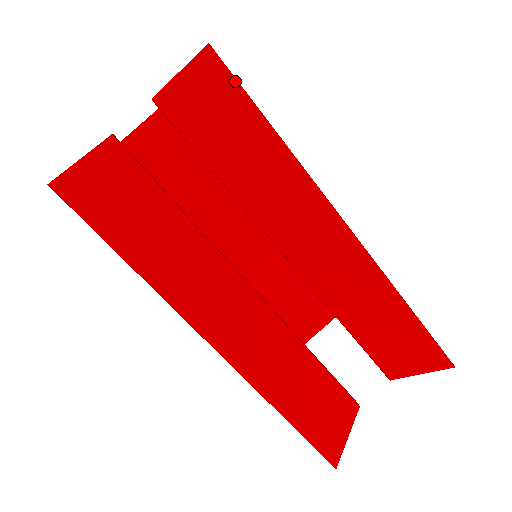
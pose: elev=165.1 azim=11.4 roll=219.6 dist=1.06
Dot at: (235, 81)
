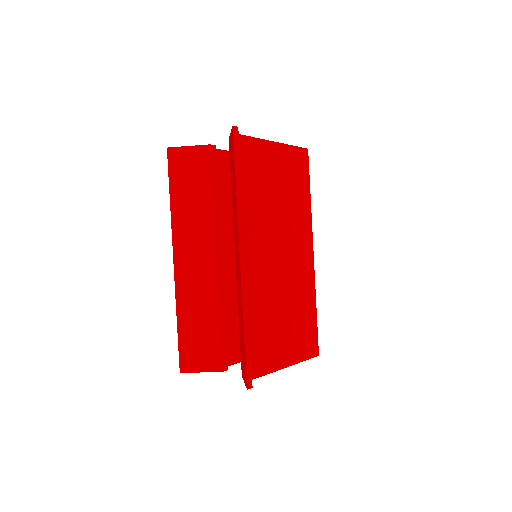
Dot at: (234, 149)
